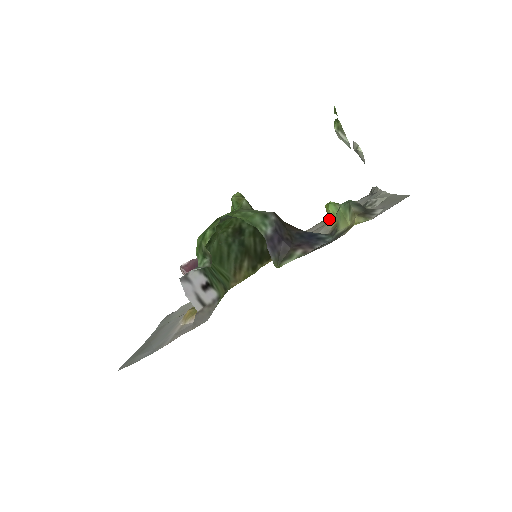
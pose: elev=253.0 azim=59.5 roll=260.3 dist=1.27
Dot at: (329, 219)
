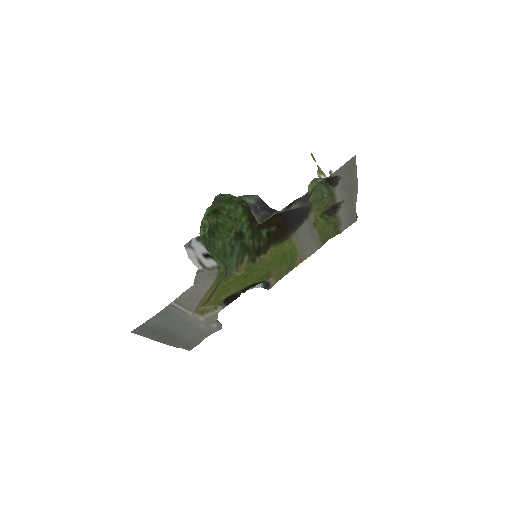
Dot at: occluded
